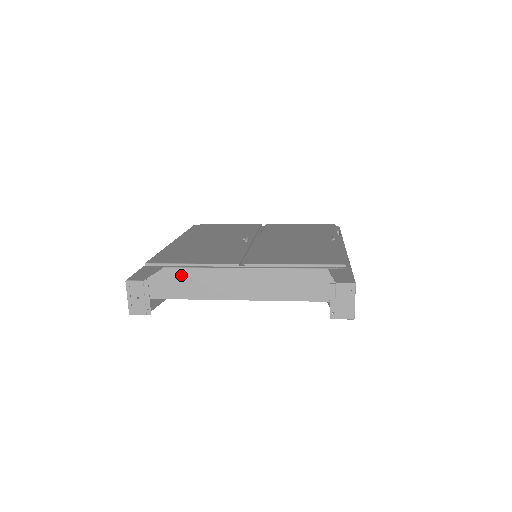
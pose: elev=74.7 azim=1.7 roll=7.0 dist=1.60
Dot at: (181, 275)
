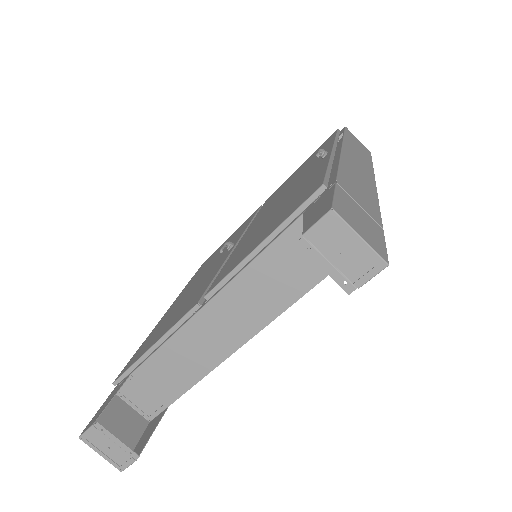
Dot at: (154, 369)
